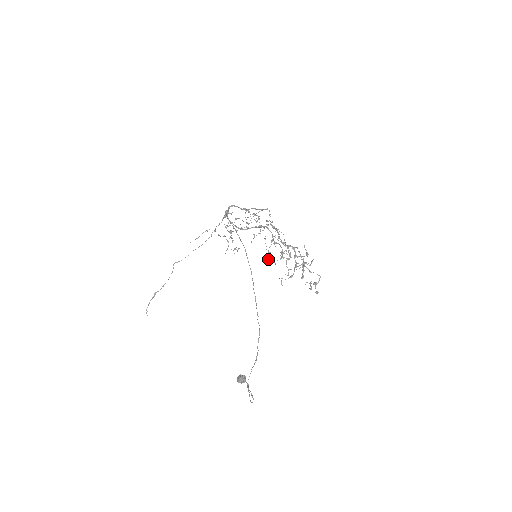
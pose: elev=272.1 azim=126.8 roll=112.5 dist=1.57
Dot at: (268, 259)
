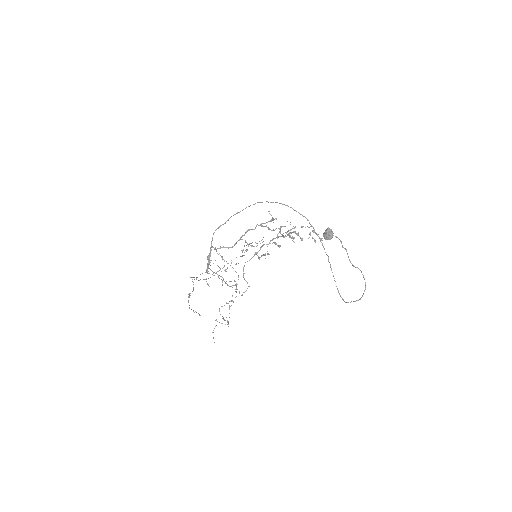
Dot at: (267, 253)
